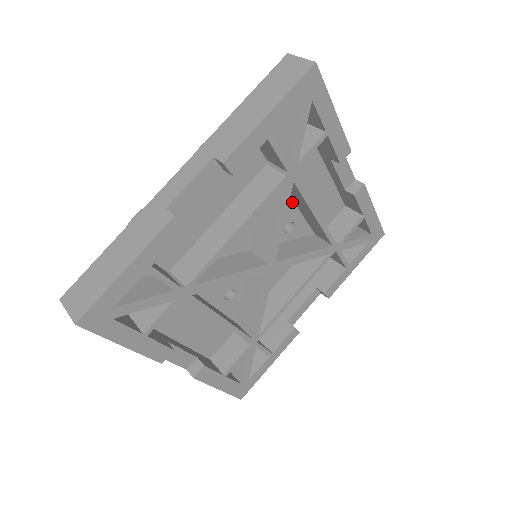
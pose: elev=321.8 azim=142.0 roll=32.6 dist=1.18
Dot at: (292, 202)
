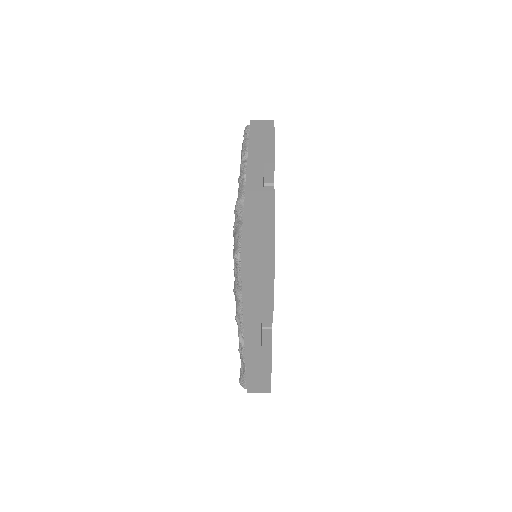
Dot at: occluded
